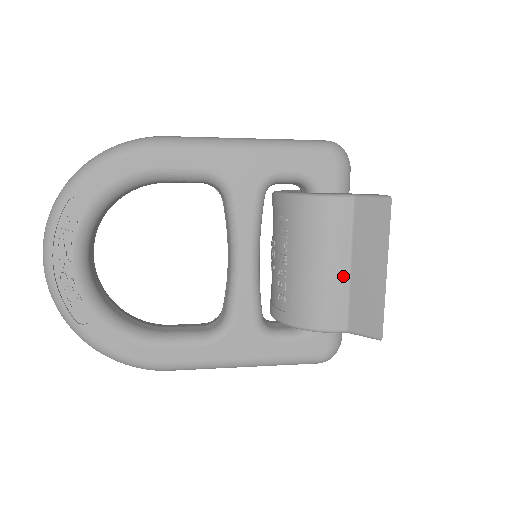
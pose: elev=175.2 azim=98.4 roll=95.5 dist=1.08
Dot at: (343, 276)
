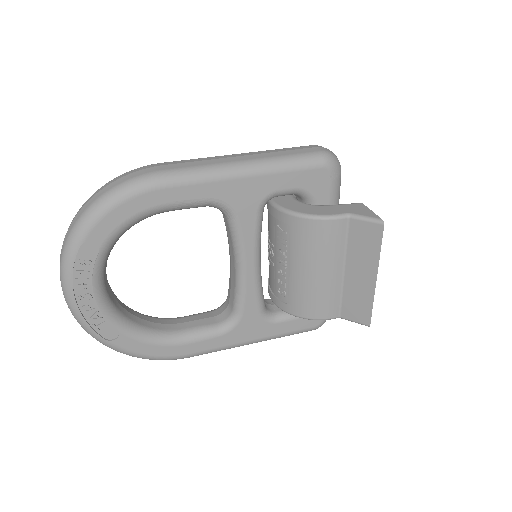
Dot at: (338, 279)
